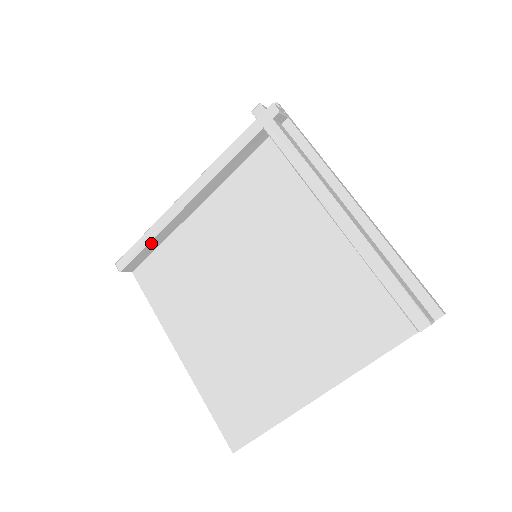
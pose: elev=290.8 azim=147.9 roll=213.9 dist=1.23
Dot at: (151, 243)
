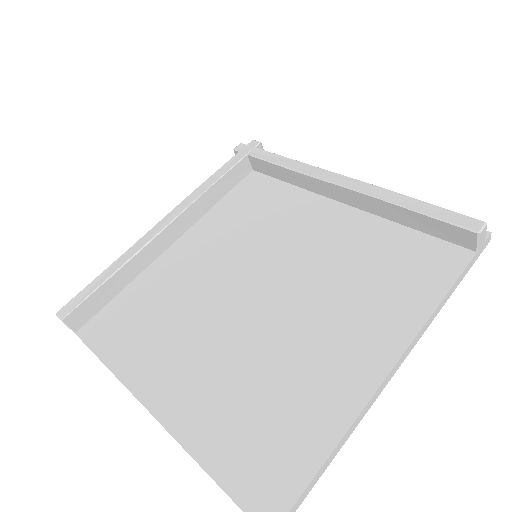
Dot at: (114, 279)
